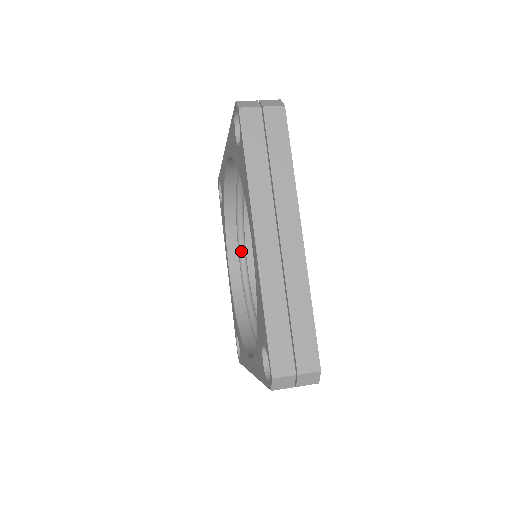
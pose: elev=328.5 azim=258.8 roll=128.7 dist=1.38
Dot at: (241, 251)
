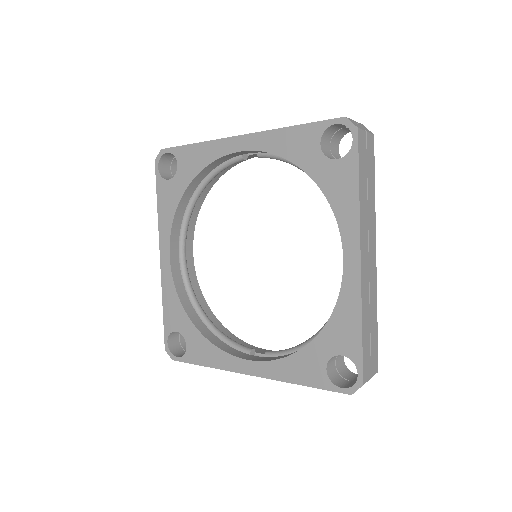
Dot at: (184, 238)
